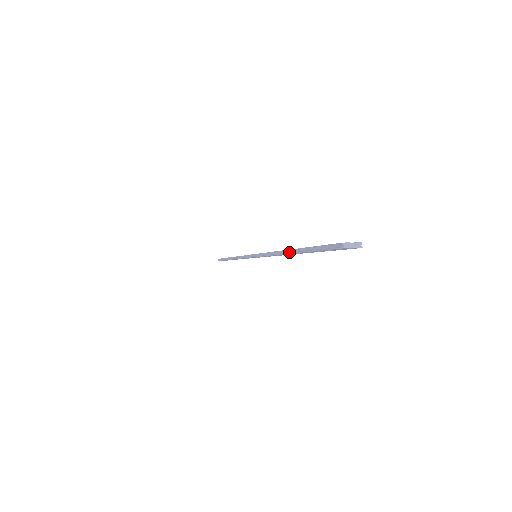
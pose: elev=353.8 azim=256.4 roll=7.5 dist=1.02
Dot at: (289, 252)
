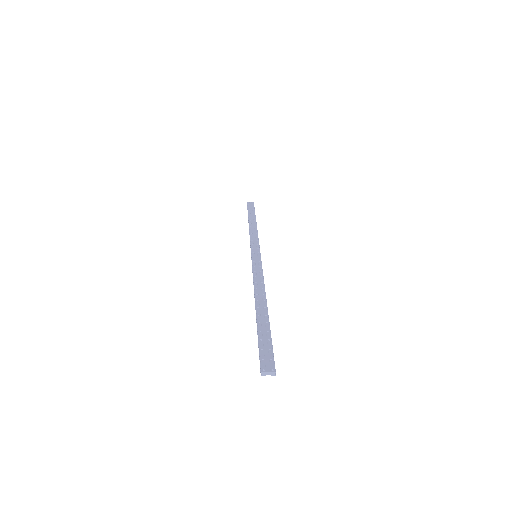
Dot at: (256, 310)
